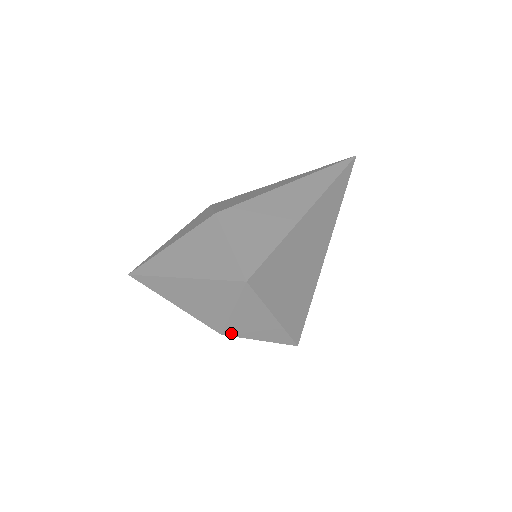
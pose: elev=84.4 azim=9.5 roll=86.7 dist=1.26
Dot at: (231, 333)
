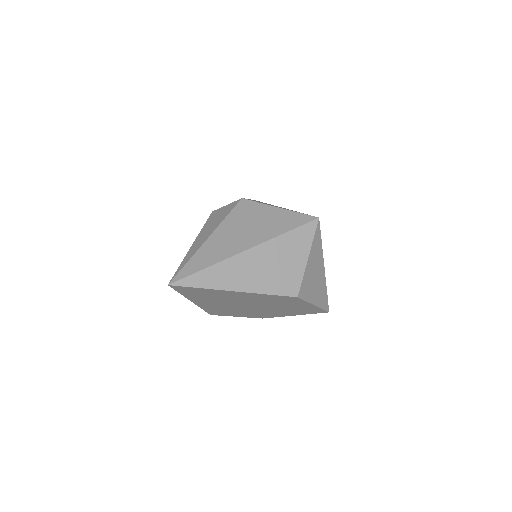
Dot at: (302, 294)
